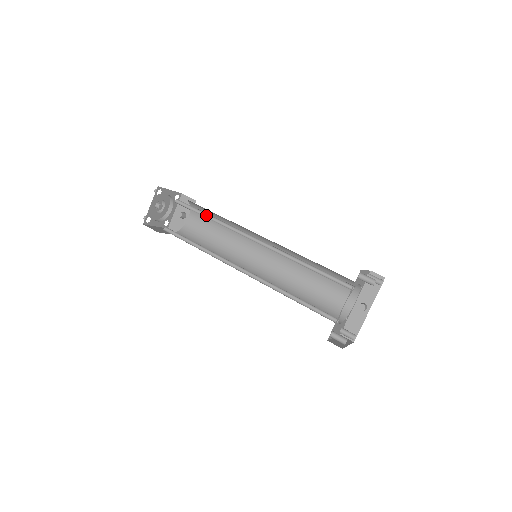
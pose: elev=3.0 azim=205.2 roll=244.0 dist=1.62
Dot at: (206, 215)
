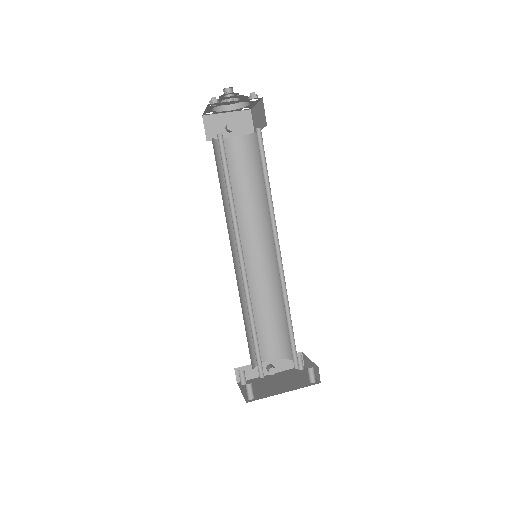
Dot at: (266, 180)
